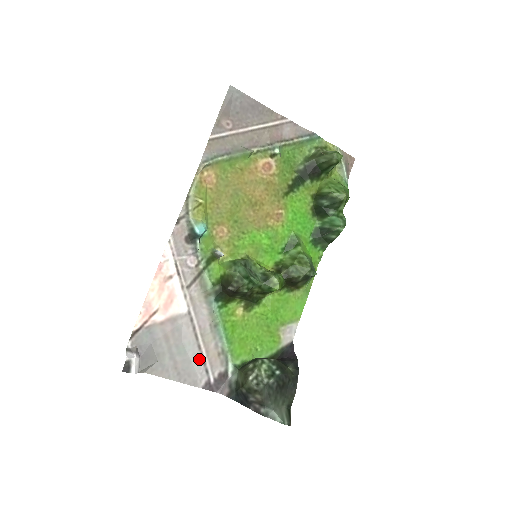
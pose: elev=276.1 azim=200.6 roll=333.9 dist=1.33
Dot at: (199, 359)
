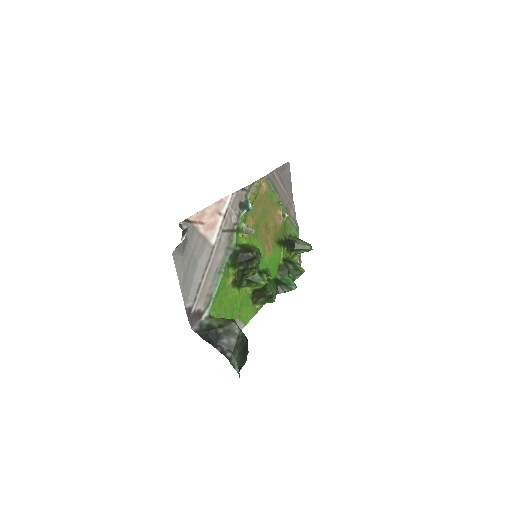
Dot at: (197, 285)
